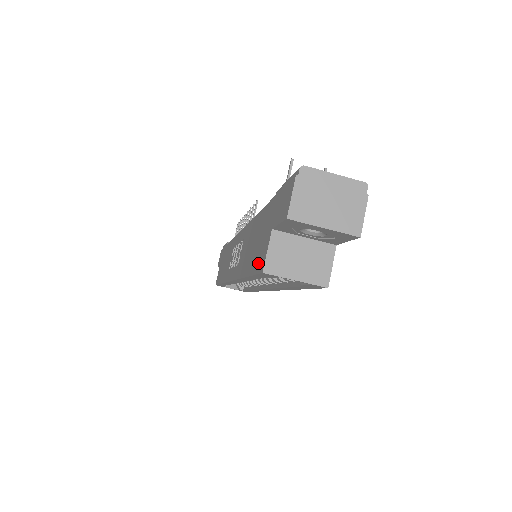
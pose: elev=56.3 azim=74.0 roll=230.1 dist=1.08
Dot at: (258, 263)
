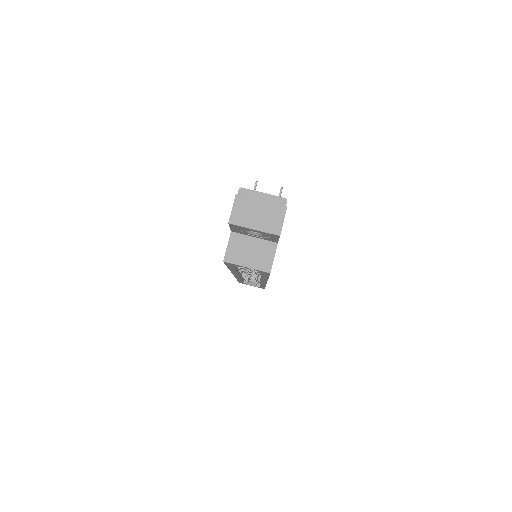
Dot at: occluded
